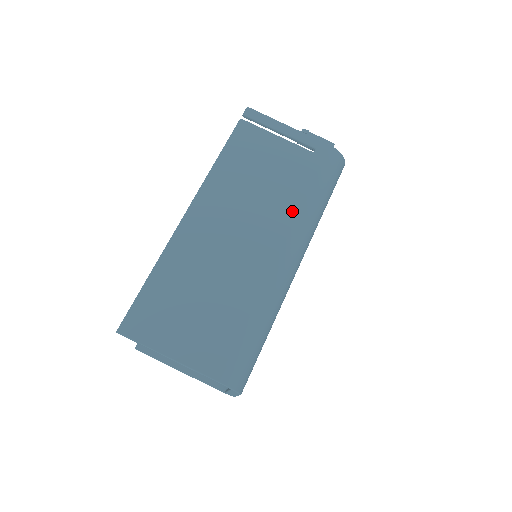
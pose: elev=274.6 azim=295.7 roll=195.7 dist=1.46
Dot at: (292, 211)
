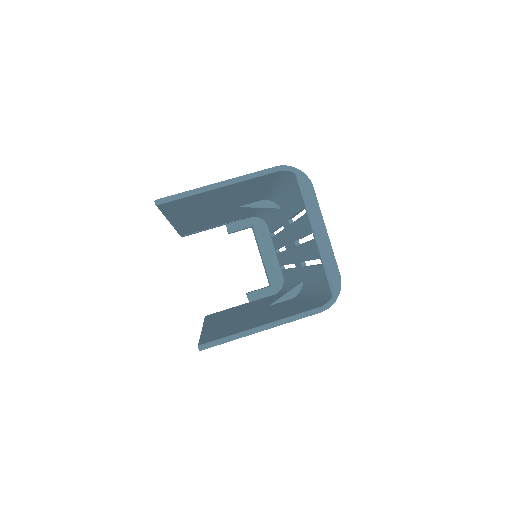
Dot at: occluded
